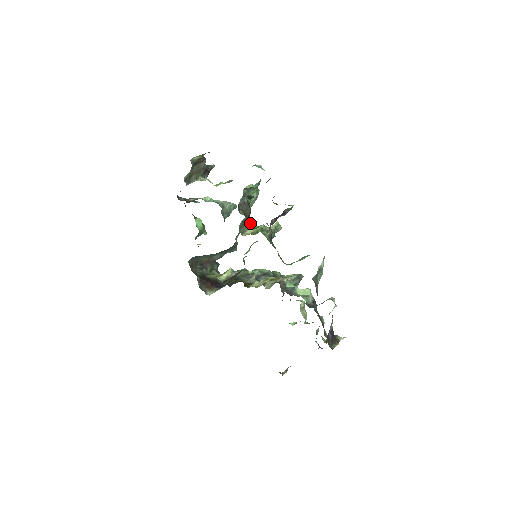
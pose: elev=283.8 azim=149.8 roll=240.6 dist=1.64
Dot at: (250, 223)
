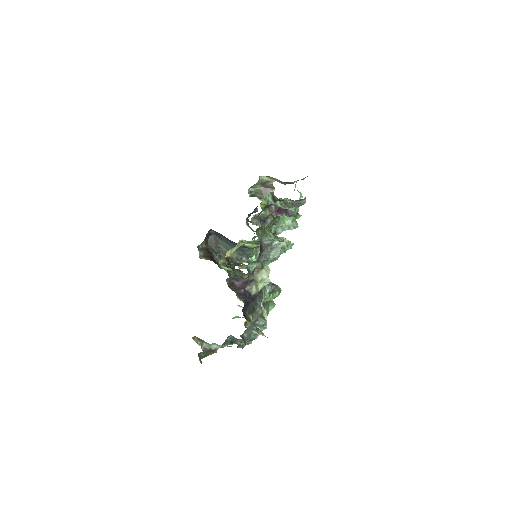
Dot at: occluded
